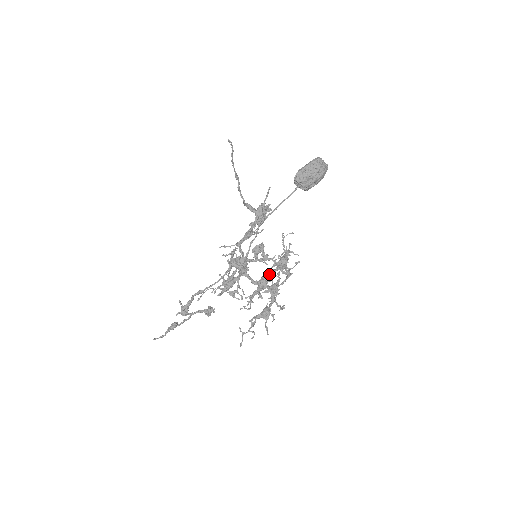
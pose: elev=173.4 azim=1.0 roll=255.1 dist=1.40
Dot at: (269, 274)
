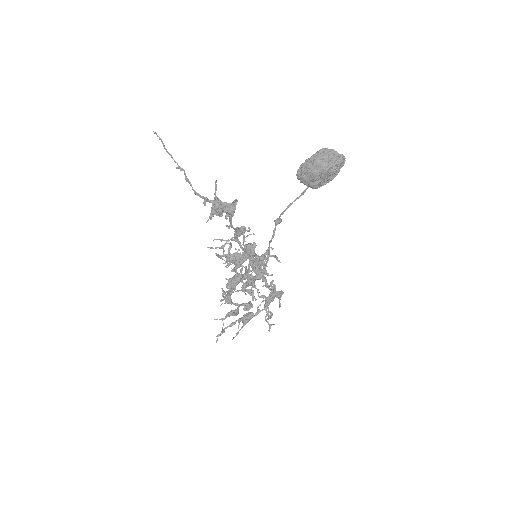
Dot at: occluded
